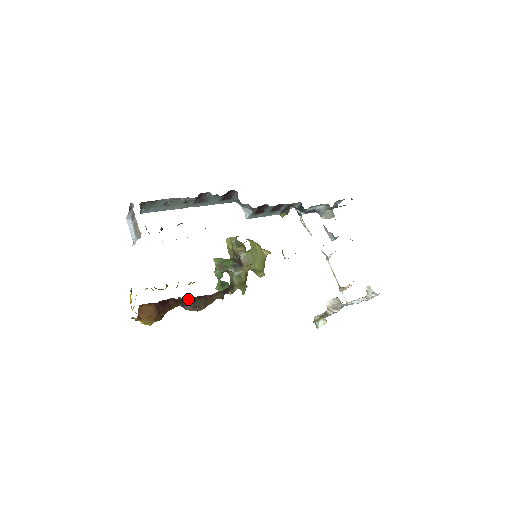
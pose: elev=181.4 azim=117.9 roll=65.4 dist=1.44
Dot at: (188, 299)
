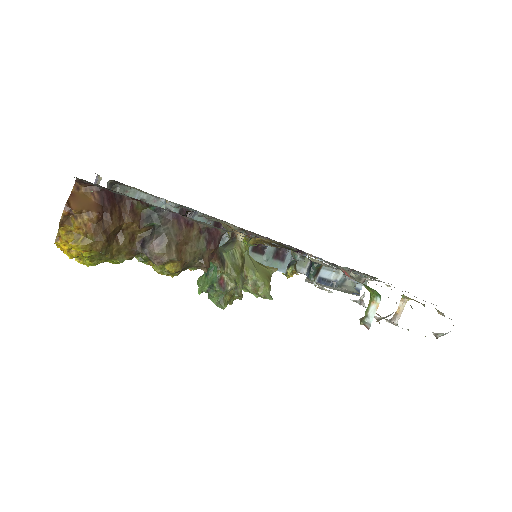
Dot at: (152, 216)
